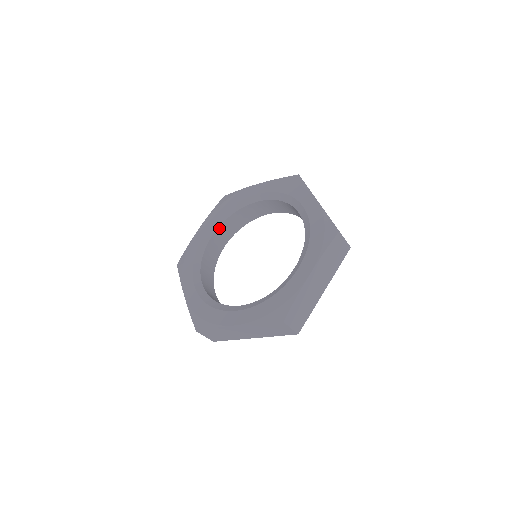
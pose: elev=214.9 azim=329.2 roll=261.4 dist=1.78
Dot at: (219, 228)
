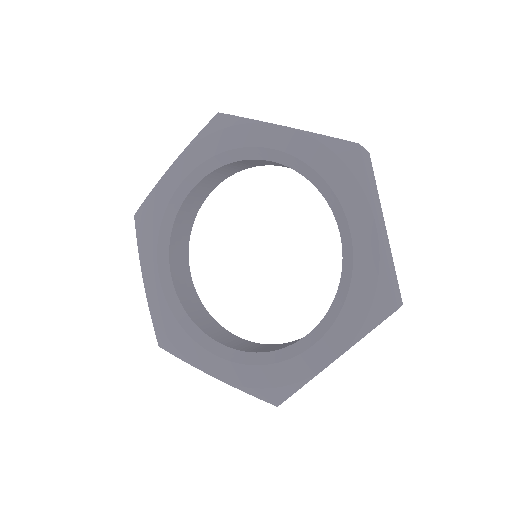
Dot at: (203, 178)
